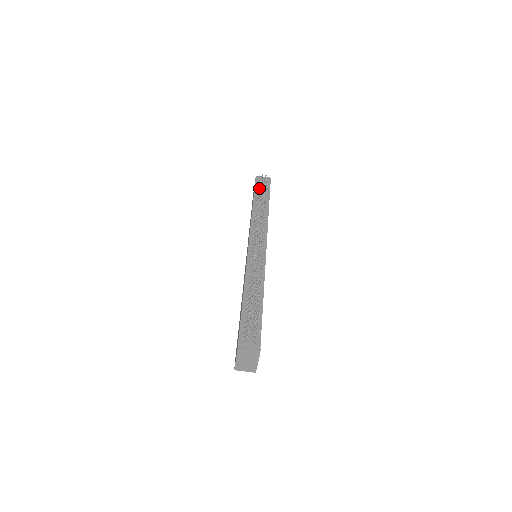
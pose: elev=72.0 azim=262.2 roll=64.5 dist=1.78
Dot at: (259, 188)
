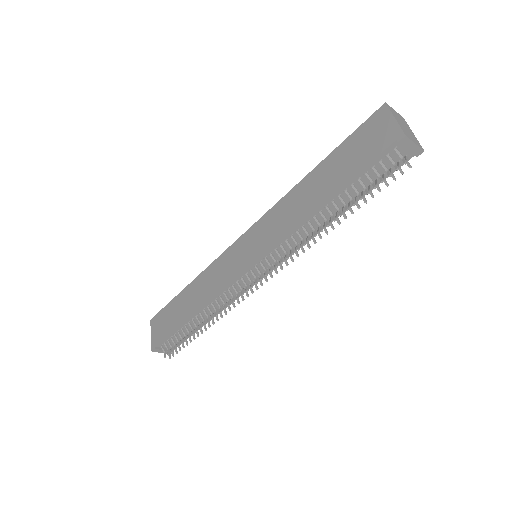
Dot at: (369, 179)
